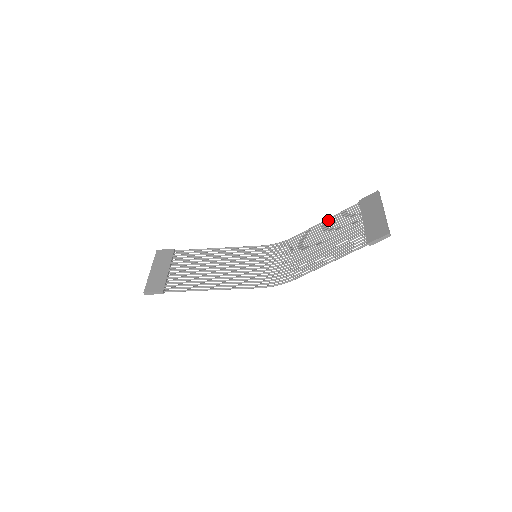
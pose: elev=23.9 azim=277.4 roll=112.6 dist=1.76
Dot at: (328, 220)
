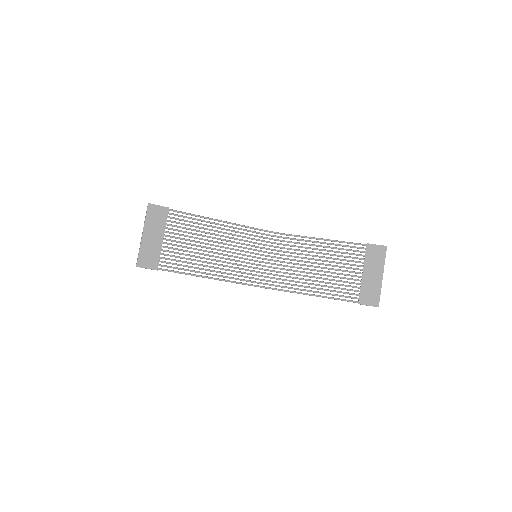
Dot at: (331, 241)
